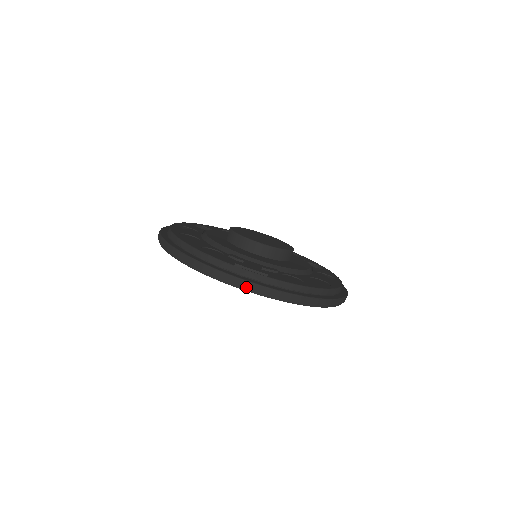
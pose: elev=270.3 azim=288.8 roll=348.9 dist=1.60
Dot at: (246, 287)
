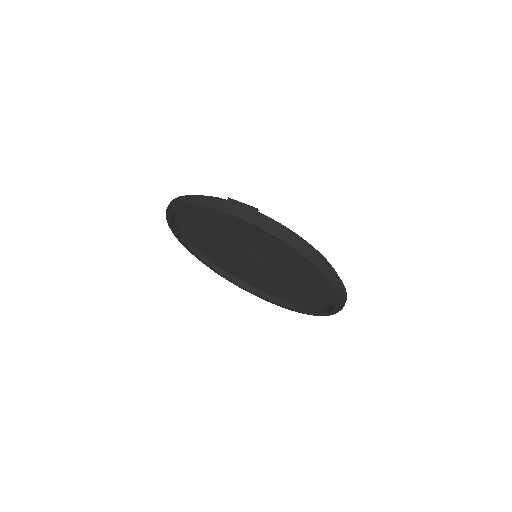
Dot at: (234, 210)
